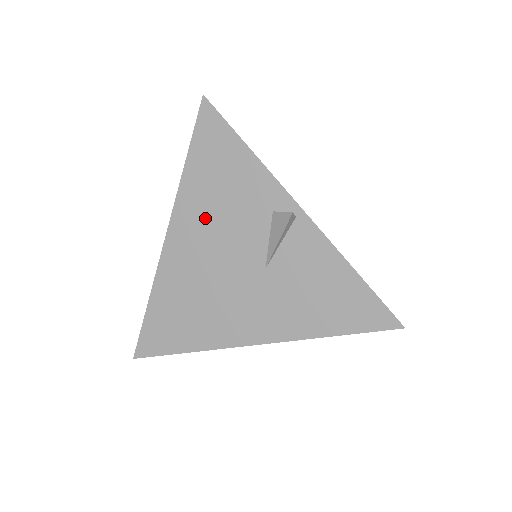
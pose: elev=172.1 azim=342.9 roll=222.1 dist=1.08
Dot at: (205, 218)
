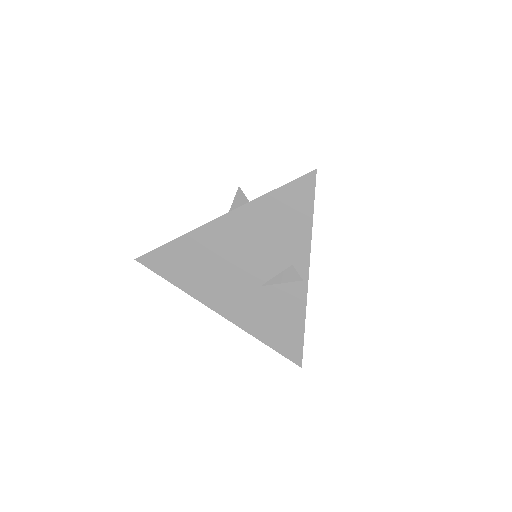
Dot at: (252, 232)
